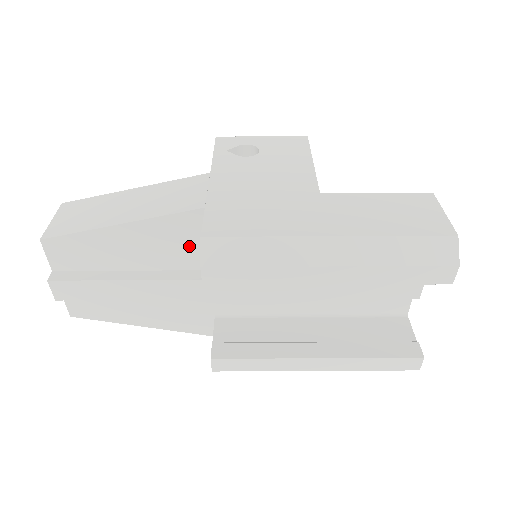
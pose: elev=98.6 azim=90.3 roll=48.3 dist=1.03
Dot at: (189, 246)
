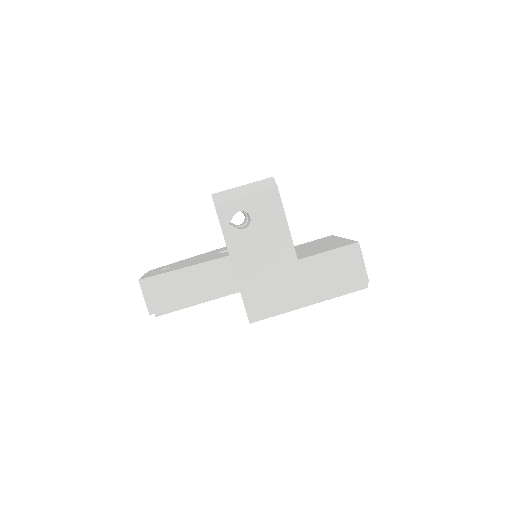
Dot at: occluded
